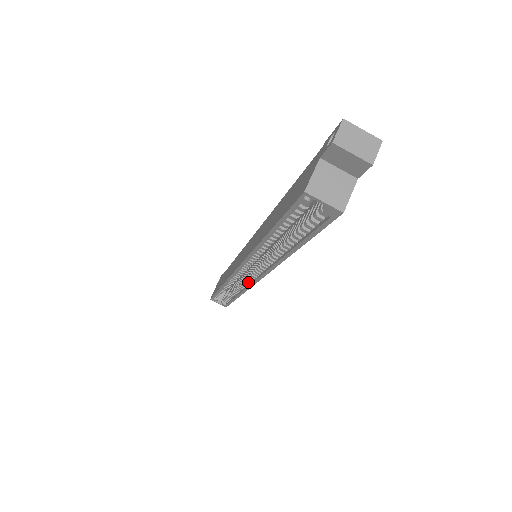
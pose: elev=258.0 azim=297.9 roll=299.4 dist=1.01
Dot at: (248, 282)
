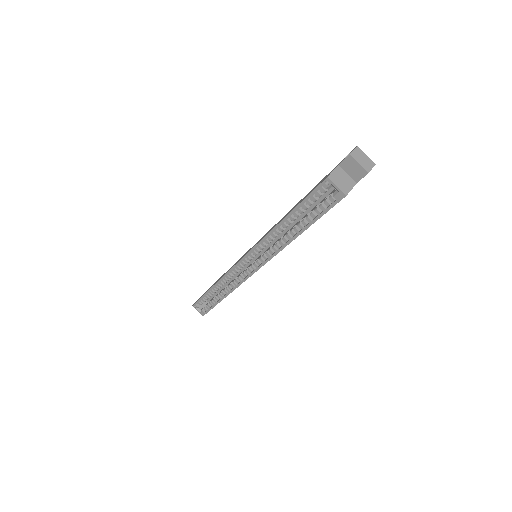
Dot at: (242, 278)
